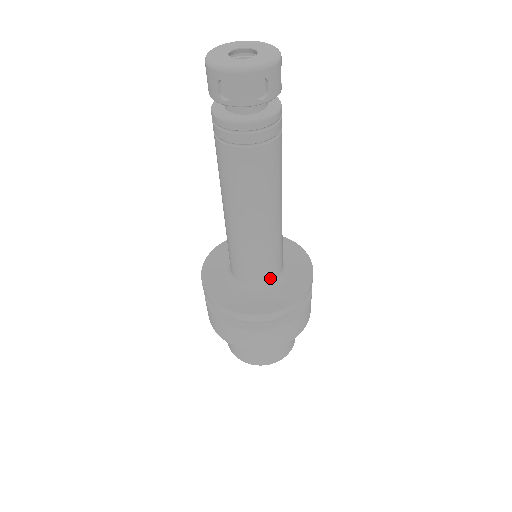
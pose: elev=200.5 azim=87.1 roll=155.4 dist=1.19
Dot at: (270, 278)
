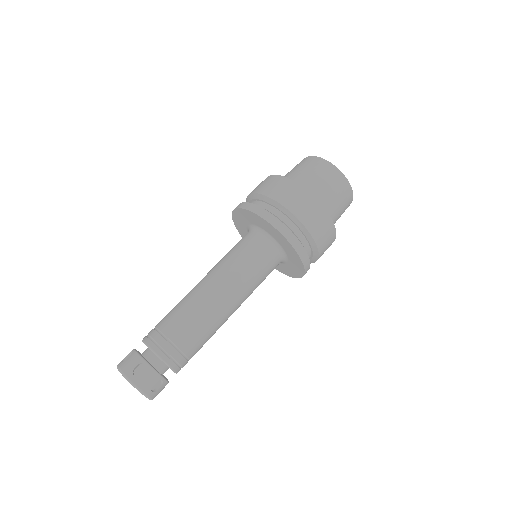
Dot at: occluded
